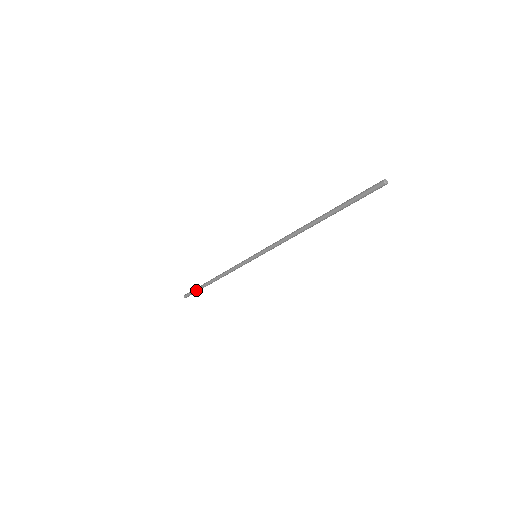
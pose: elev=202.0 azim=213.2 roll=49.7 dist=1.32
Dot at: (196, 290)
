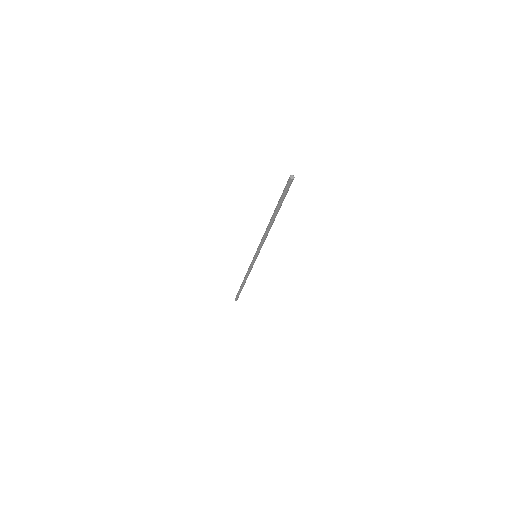
Dot at: (238, 292)
